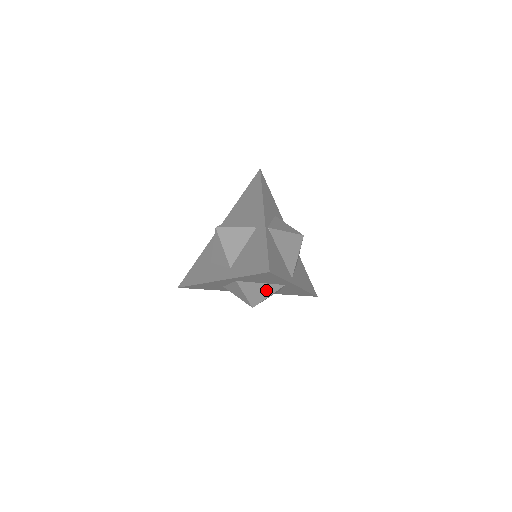
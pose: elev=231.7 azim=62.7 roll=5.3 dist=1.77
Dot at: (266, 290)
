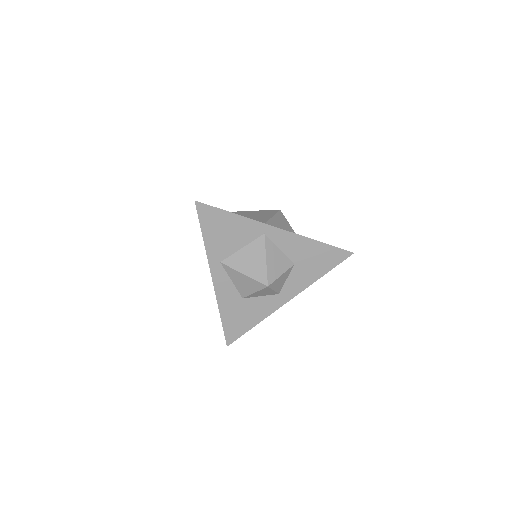
Dot at: (256, 254)
